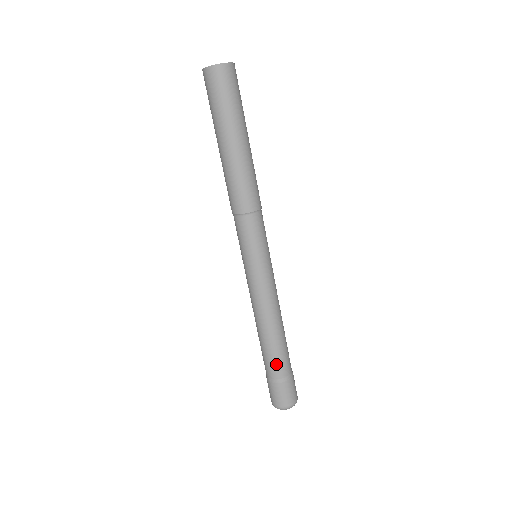
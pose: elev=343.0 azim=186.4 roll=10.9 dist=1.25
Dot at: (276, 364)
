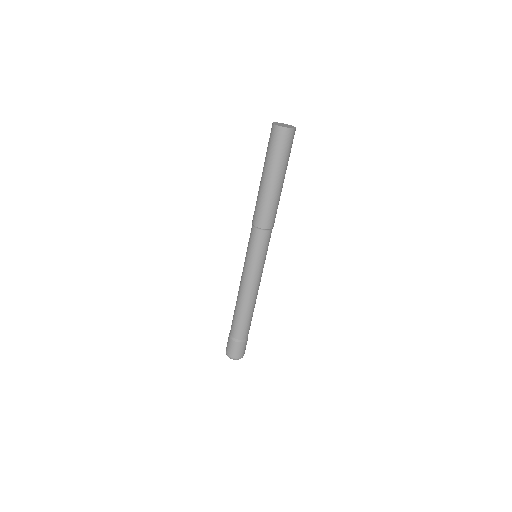
Dot at: (233, 325)
